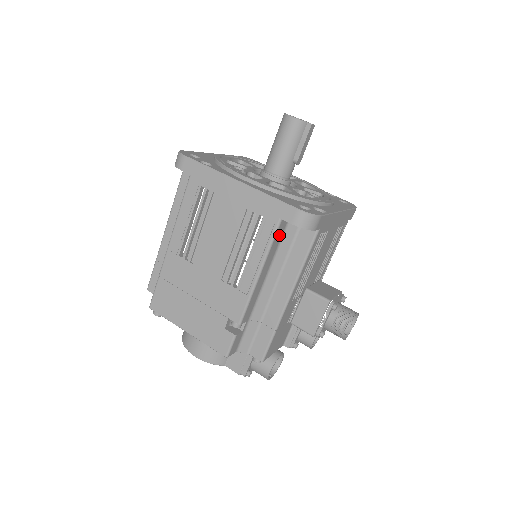
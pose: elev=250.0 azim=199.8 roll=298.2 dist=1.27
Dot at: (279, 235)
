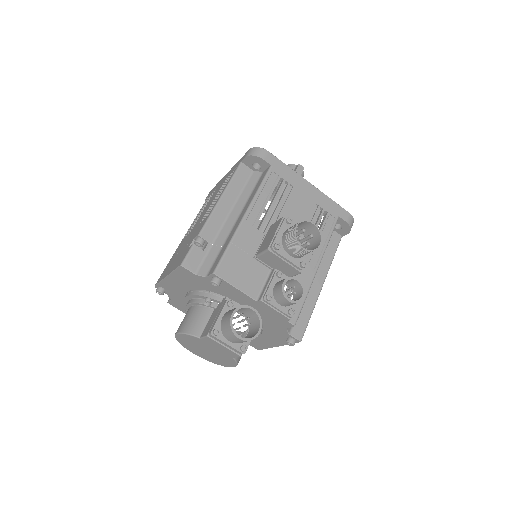
Dot at: (242, 177)
